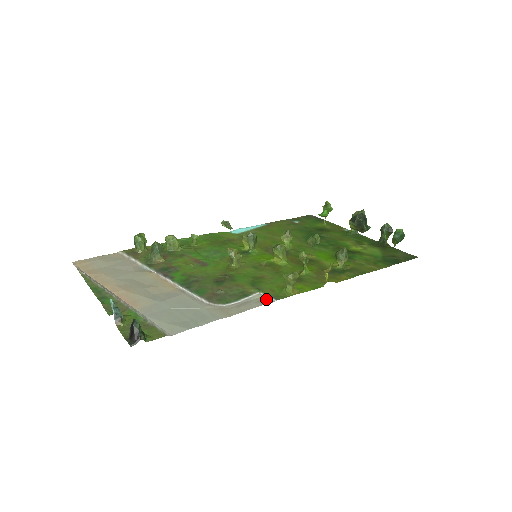
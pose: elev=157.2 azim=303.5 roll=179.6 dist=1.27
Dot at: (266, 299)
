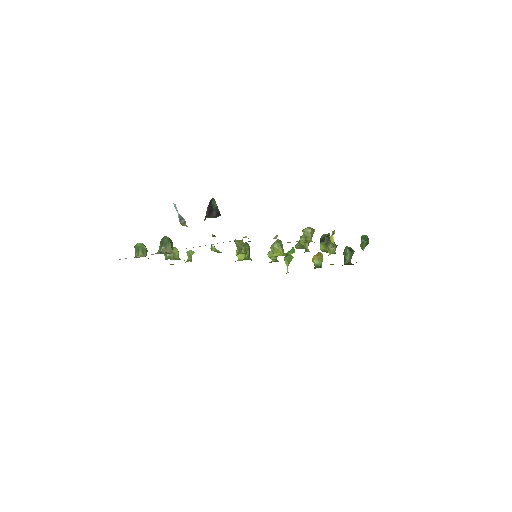
Dot at: (296, 241)
